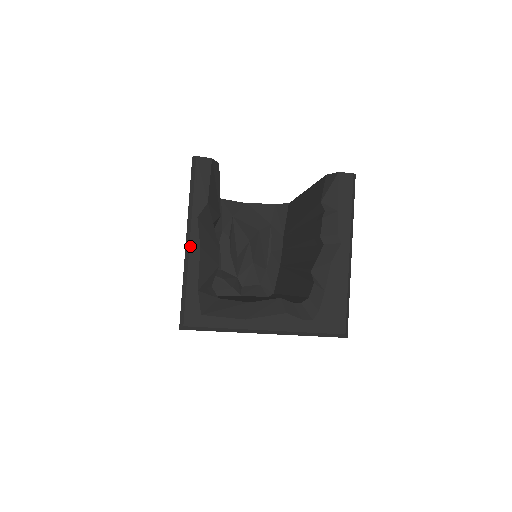
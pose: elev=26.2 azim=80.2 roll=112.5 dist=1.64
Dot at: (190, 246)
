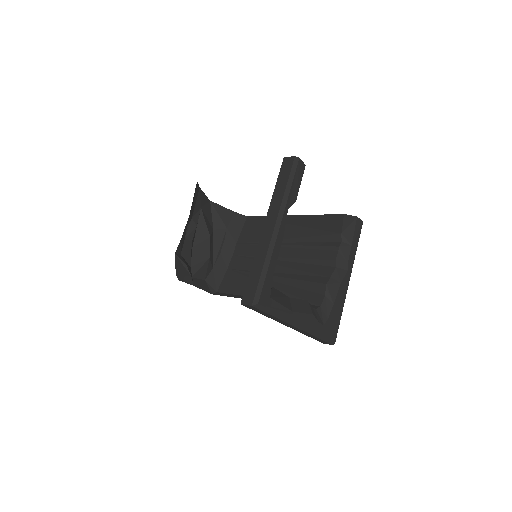
Dot at: (279, 233)
